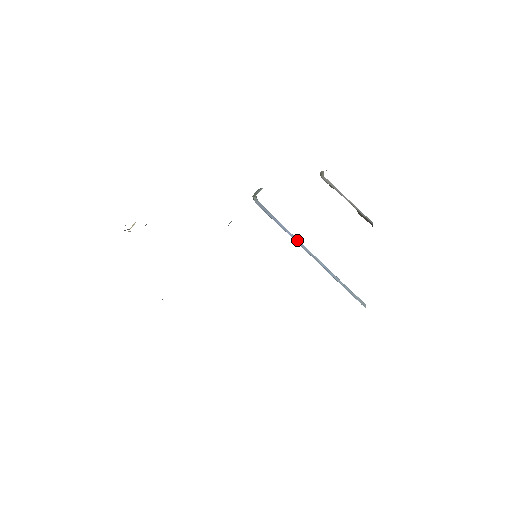
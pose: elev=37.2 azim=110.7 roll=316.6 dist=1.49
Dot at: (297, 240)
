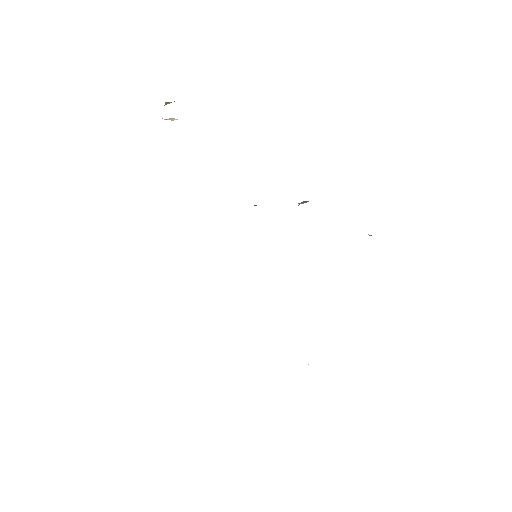
Dot at: occluded
